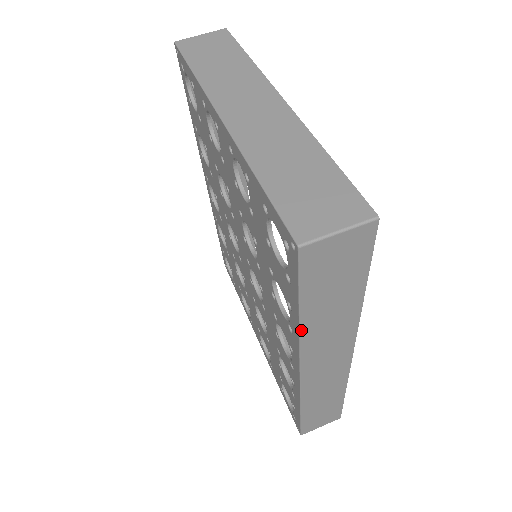
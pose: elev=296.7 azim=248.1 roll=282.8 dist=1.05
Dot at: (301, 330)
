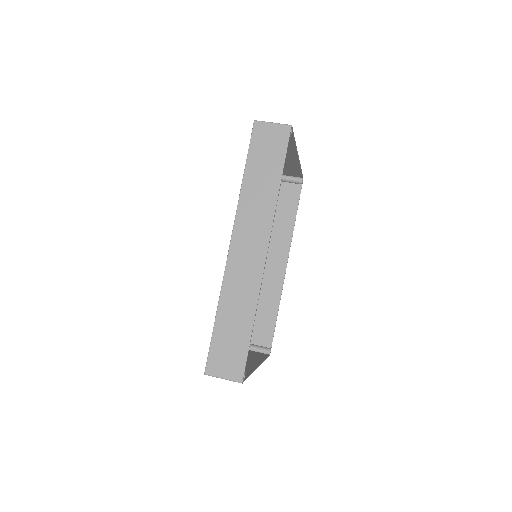
Dot at: (242, 189)
